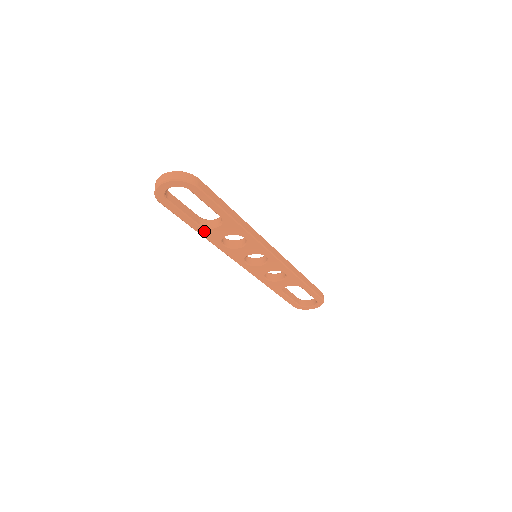
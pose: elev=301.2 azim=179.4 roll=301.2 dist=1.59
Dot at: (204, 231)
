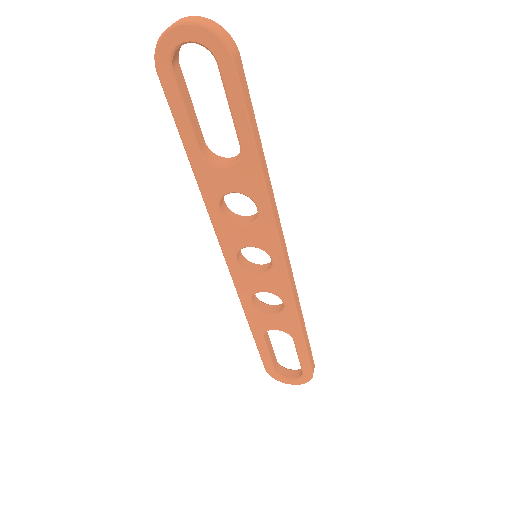
Dot at: (202, 167)
